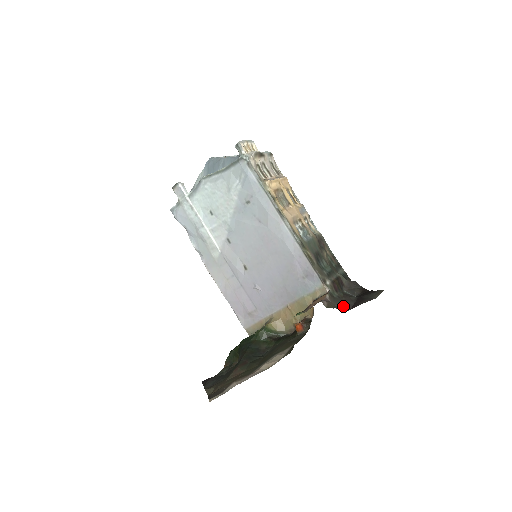
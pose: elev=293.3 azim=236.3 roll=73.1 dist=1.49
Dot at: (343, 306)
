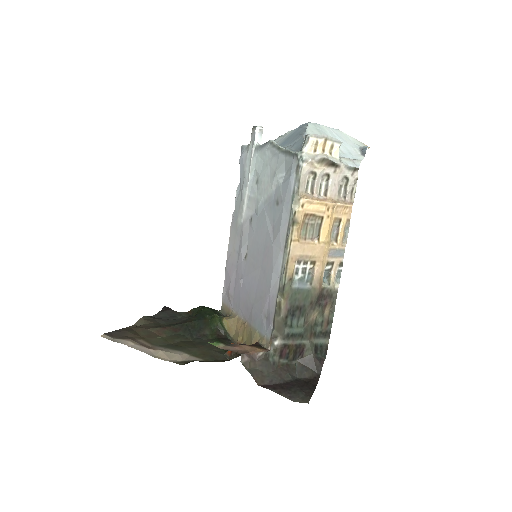
Dot at: (263, 376)
